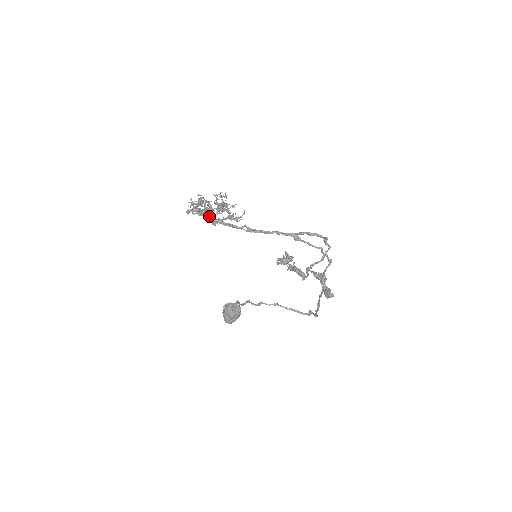
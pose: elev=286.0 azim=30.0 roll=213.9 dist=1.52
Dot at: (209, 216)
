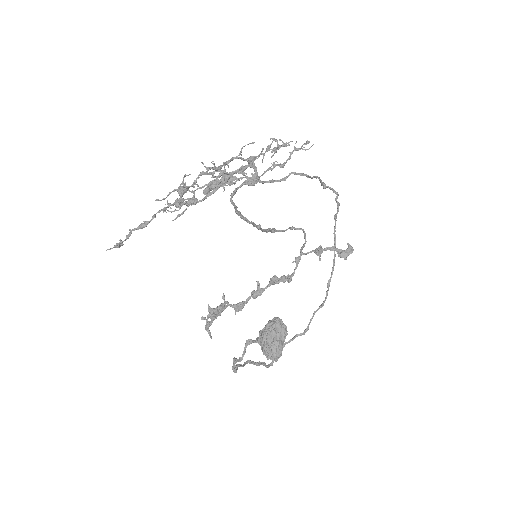
Dot at: (232, 183)
